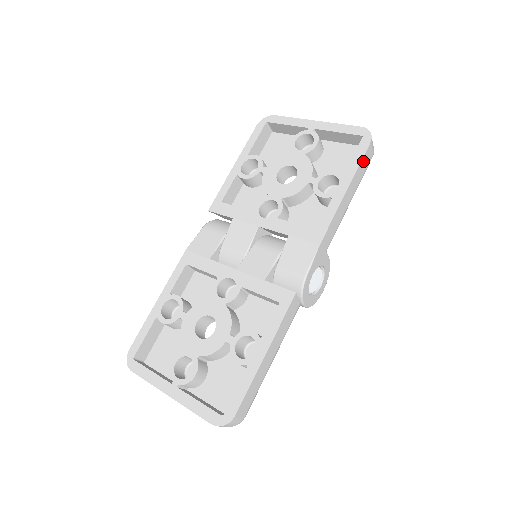
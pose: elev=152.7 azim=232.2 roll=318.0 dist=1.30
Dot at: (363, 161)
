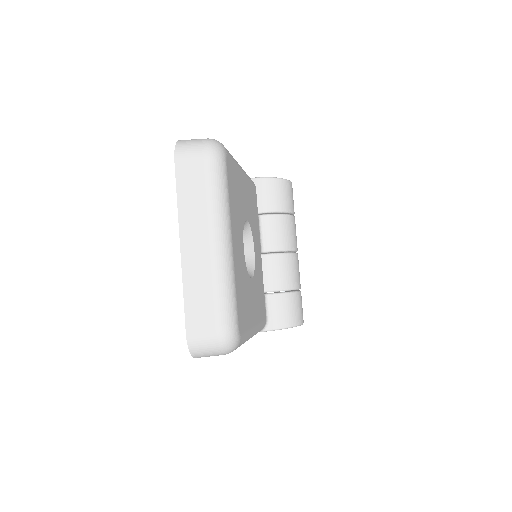
Dot at: occluded
